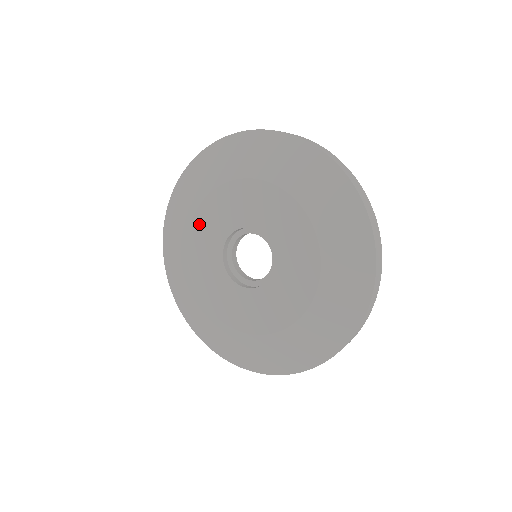
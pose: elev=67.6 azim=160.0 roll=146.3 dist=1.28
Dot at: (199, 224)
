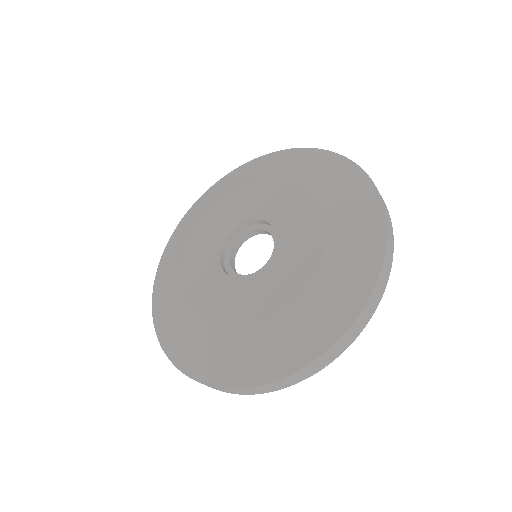
Dot at: (188, 270)
